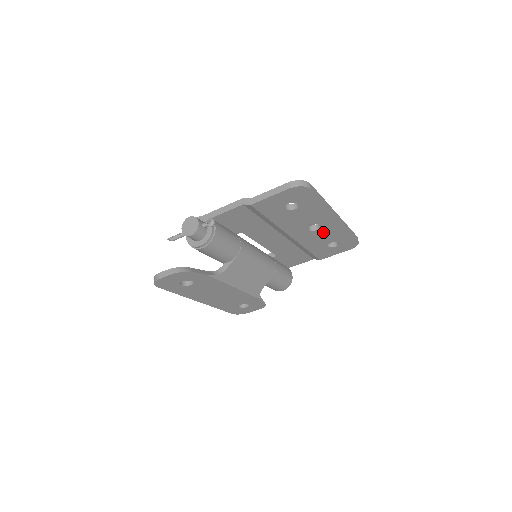
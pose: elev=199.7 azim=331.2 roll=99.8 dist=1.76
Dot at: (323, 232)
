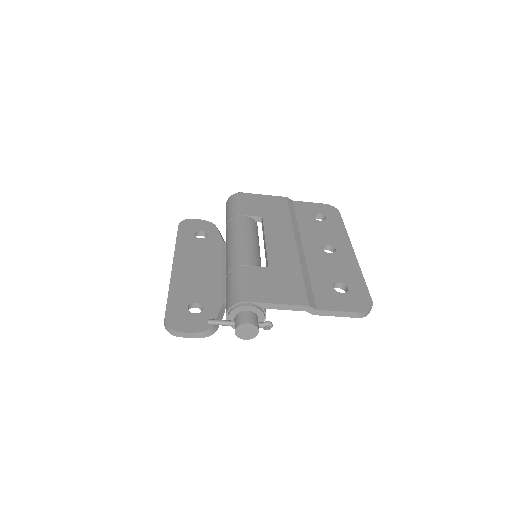
Dot at: occluded
